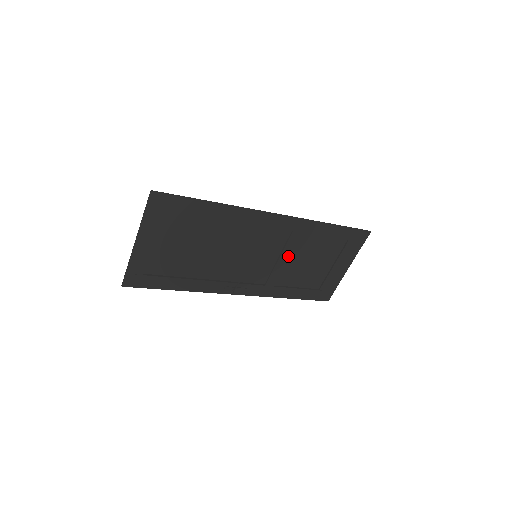
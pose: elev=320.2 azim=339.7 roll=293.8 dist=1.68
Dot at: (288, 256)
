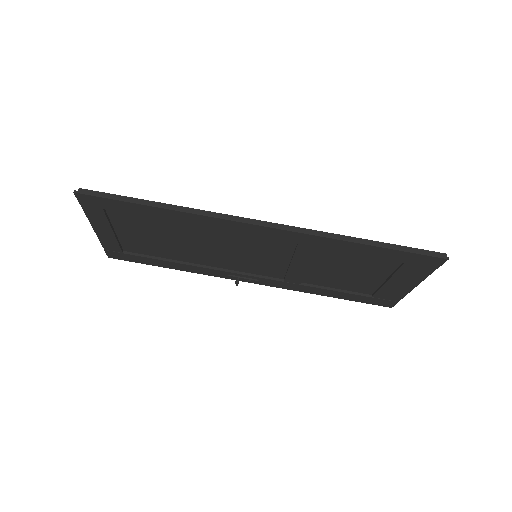
Dot at: (304, 263)
